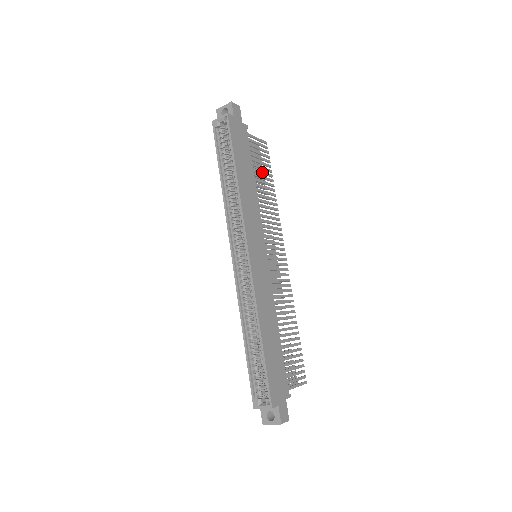
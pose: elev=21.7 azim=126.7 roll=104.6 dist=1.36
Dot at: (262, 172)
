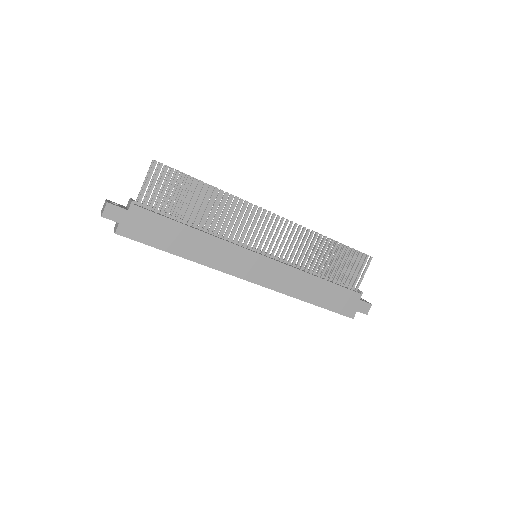
Dot at: (186, 199)
